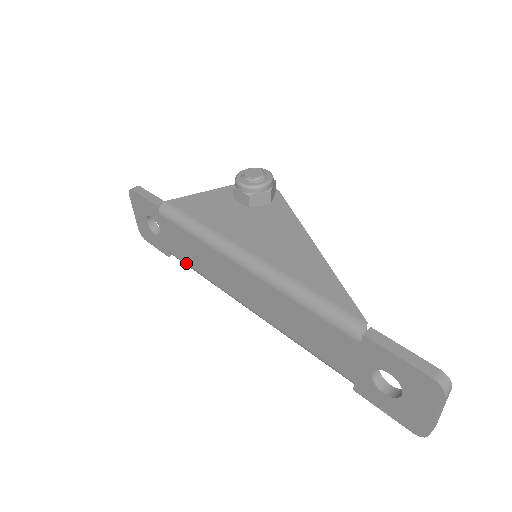
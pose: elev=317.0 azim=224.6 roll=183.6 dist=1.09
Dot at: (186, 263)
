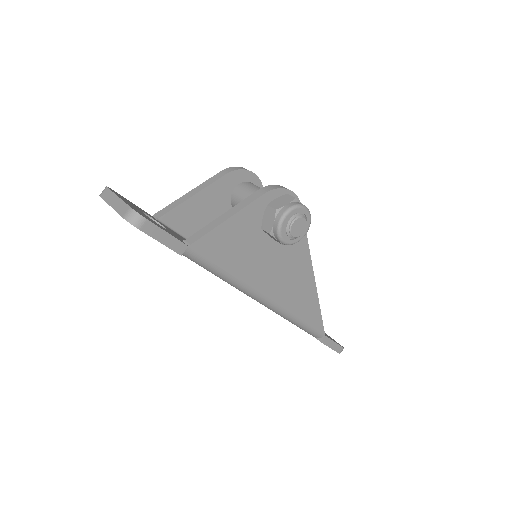
Dot at: occluded
